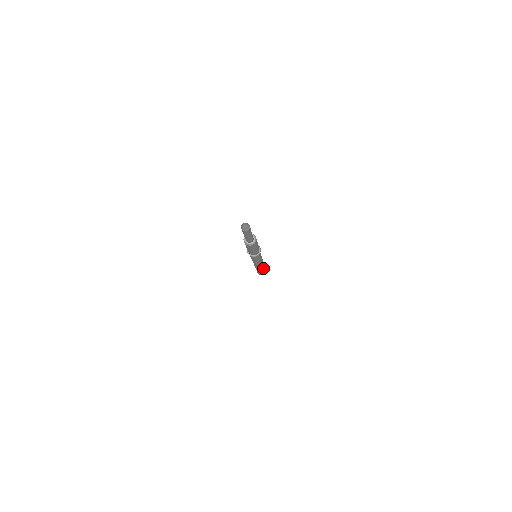
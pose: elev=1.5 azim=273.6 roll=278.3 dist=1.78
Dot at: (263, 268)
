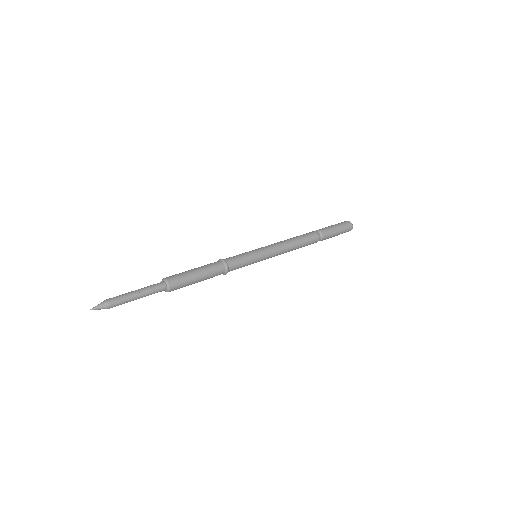
Dot at: (321, 239)
